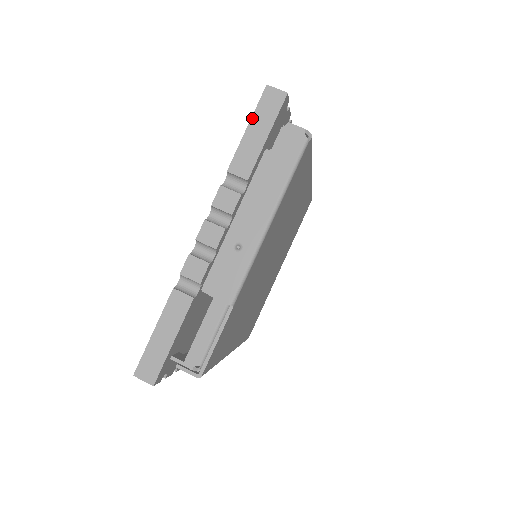
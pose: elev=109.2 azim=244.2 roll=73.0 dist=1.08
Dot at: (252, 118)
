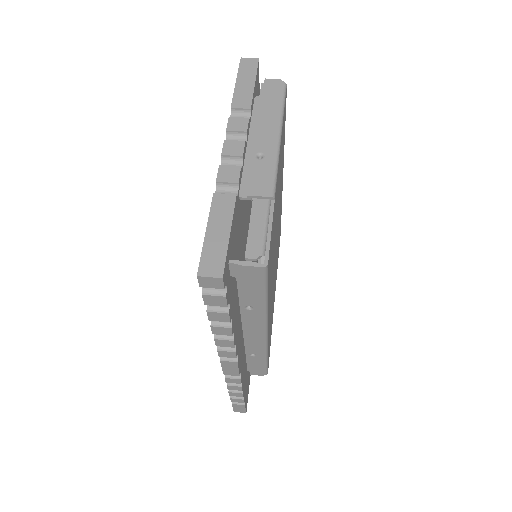
Dot at: (238, 76)
